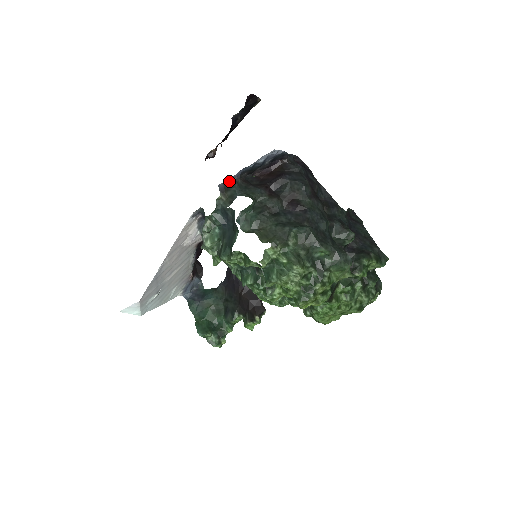
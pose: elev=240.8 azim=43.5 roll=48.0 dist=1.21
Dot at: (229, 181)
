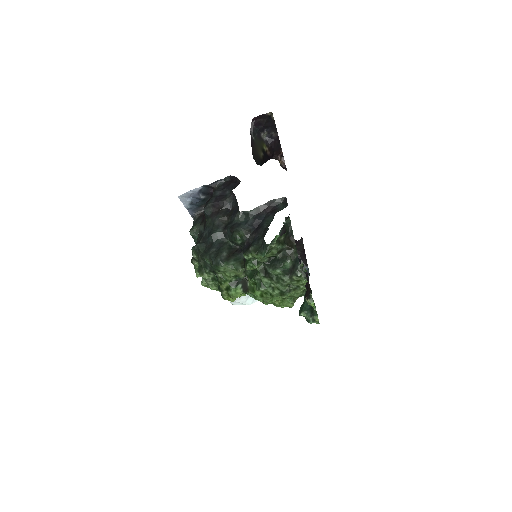
Dot at: occluded
